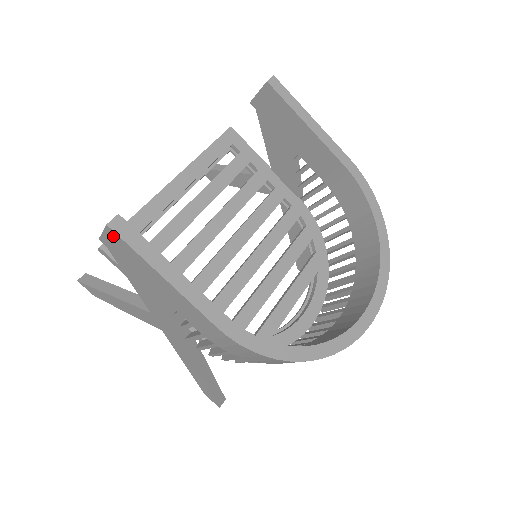
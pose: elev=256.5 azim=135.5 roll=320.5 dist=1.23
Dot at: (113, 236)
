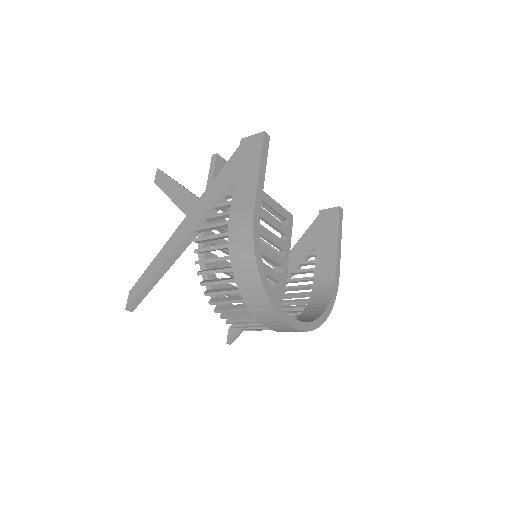
Dot at: (258, 138)
